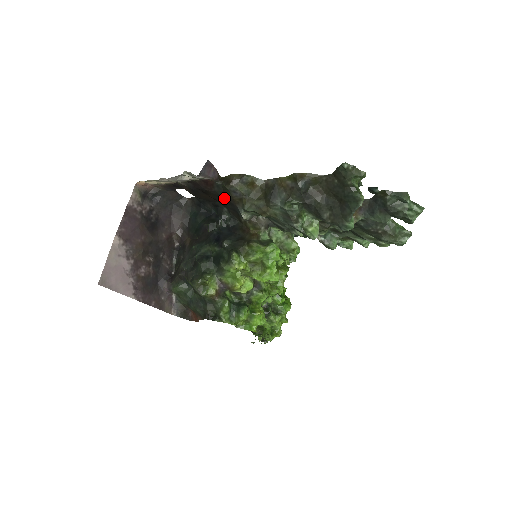
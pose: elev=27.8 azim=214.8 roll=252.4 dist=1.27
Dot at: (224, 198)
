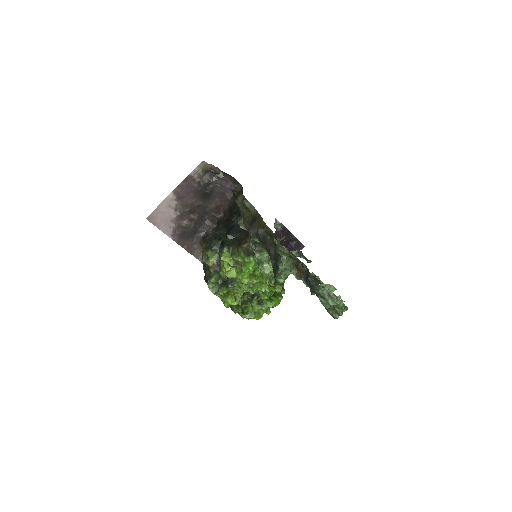
Dot at: occluded
